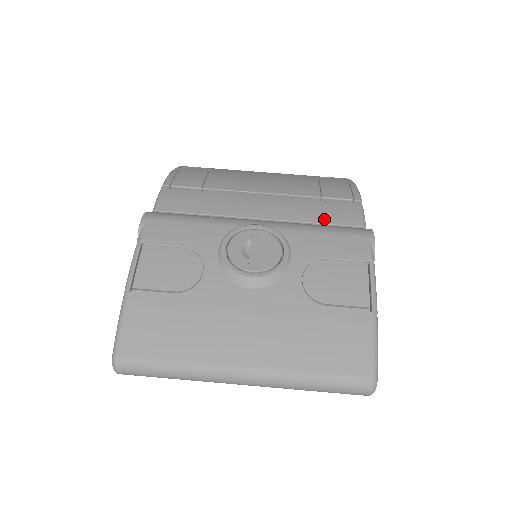
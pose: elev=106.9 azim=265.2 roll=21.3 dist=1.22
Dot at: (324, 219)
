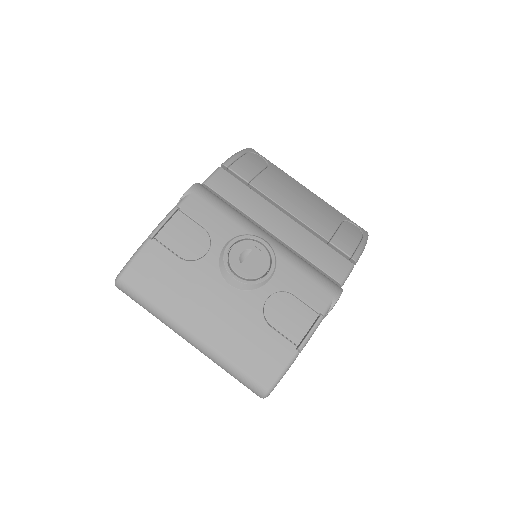
Dot at: (317, 261)
